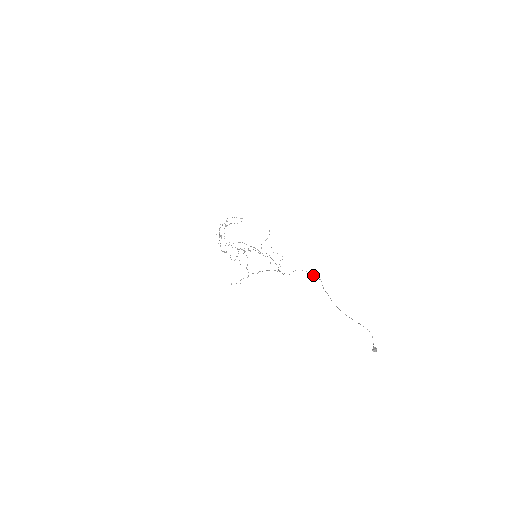
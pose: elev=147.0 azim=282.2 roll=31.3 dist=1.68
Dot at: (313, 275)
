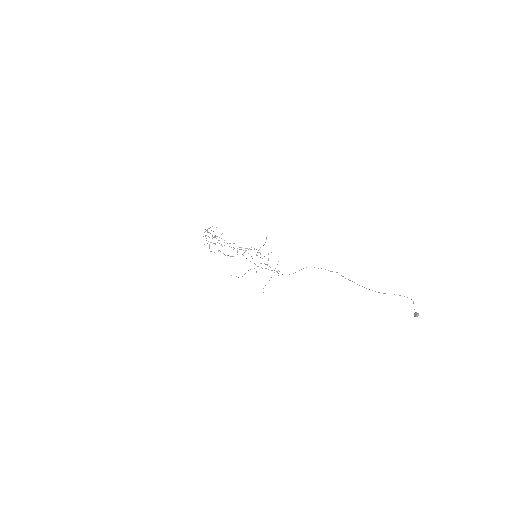
Dot at: (328, 270)
